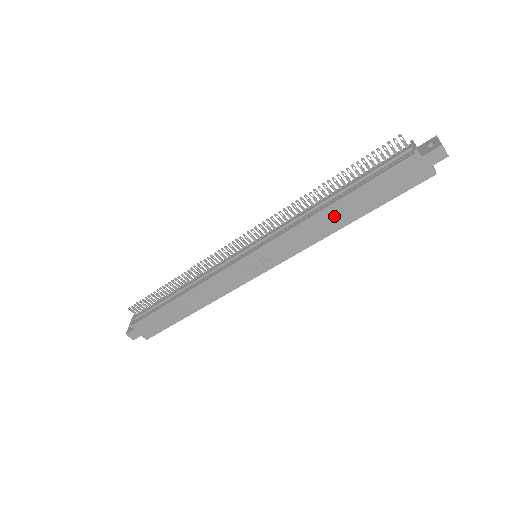
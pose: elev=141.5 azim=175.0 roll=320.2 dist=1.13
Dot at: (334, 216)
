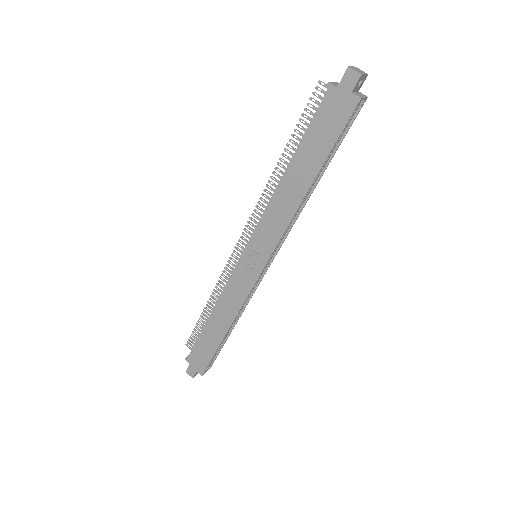
Dot at: (293, 184)
